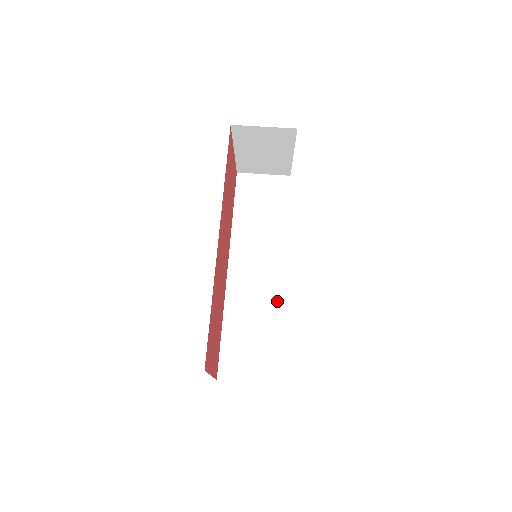
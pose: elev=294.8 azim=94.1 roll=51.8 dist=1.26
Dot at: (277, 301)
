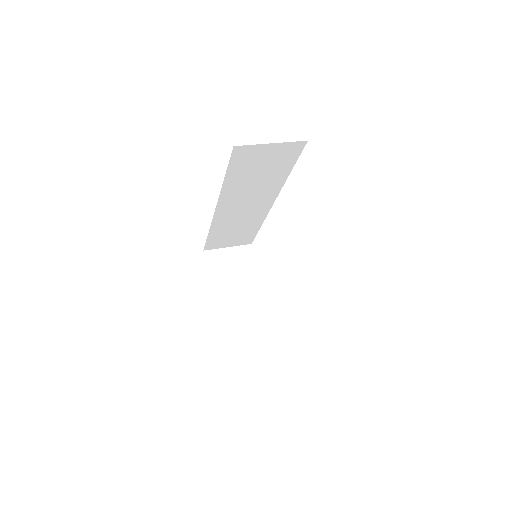
Dot at: occluded
